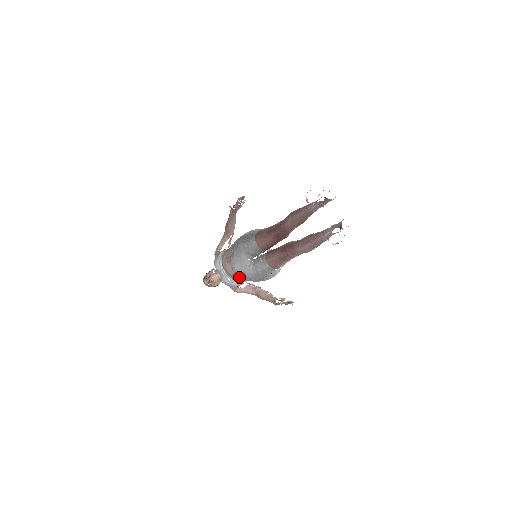
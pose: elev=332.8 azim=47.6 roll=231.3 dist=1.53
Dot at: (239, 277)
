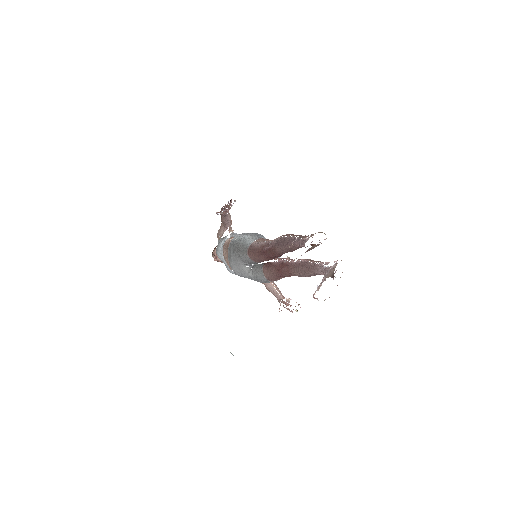
Dot at: occluded
